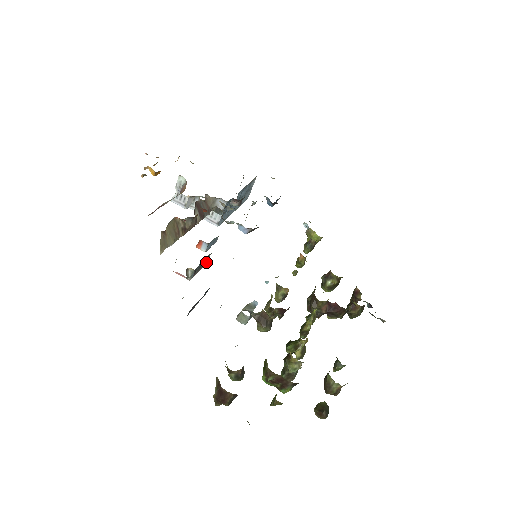
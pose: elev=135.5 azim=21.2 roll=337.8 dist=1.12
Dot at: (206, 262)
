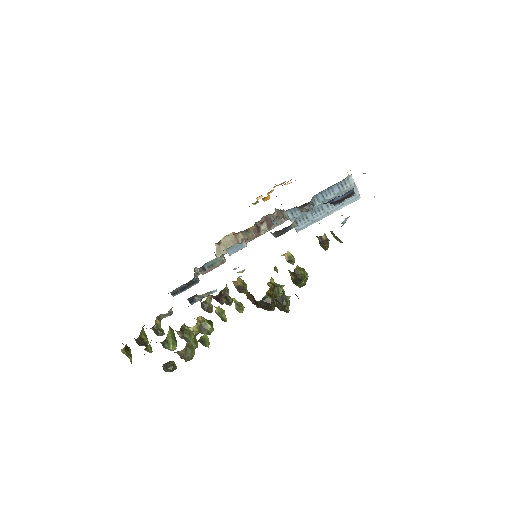
Dot at: (223, 263)
